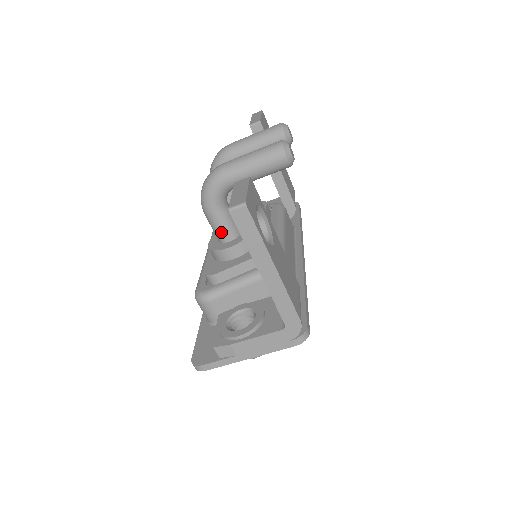
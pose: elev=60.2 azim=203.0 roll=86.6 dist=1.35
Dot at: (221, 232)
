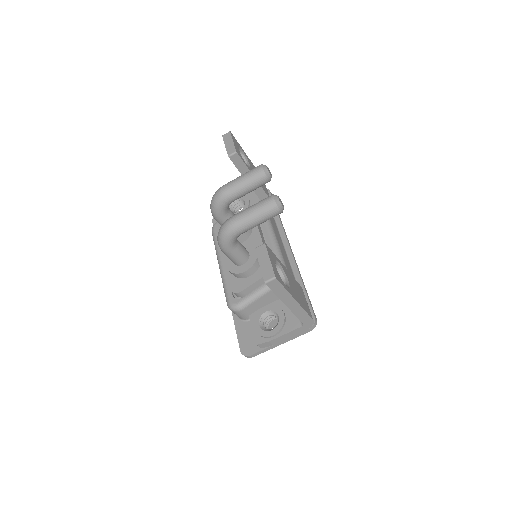
Dot at: (237, 261)
